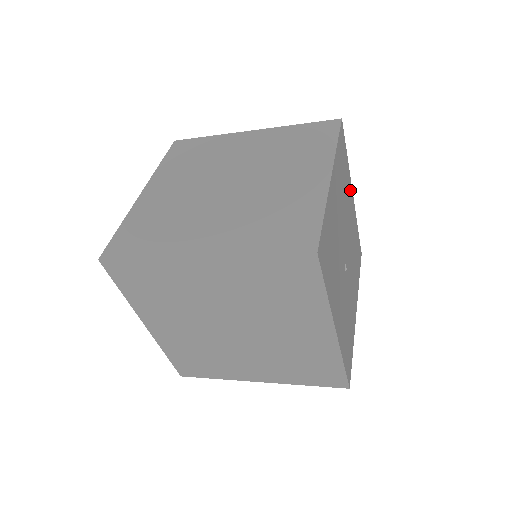
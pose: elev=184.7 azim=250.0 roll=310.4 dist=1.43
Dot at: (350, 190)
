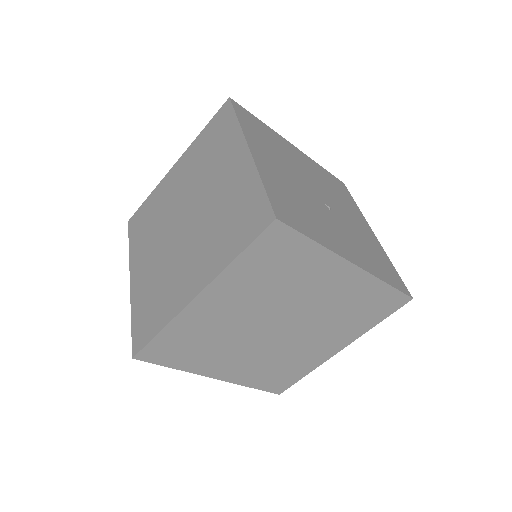
Dot at: (286, 144)
